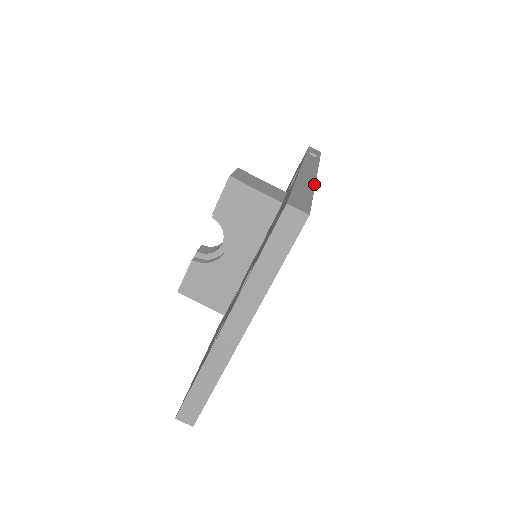
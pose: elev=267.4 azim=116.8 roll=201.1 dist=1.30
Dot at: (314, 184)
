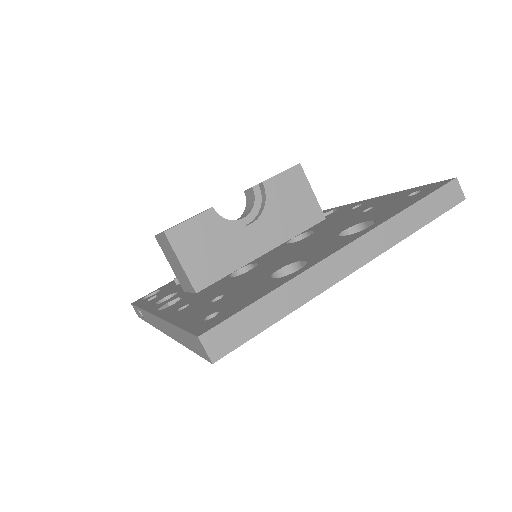
Dot at: occluded
